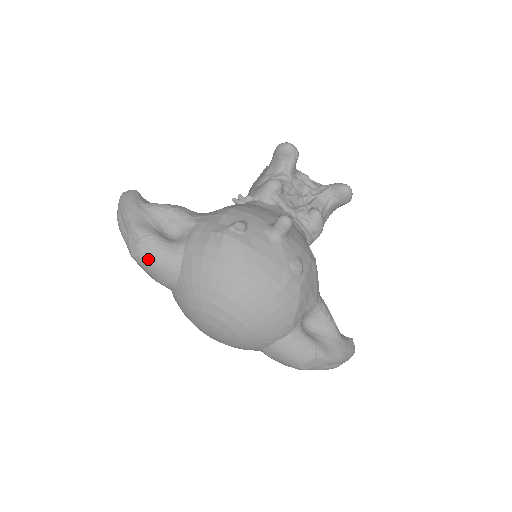
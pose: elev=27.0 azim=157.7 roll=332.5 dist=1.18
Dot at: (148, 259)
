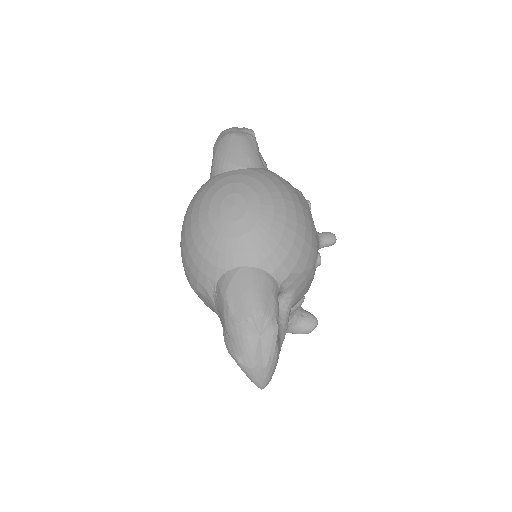
Dot at: (245, 143)
